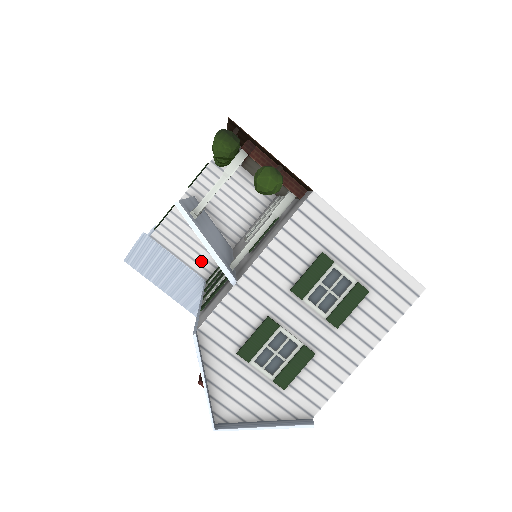
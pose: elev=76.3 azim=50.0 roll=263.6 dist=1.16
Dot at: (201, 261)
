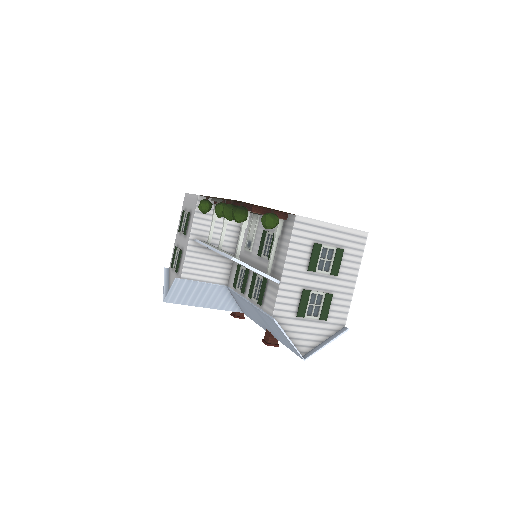
Dot at: (218, 276)
